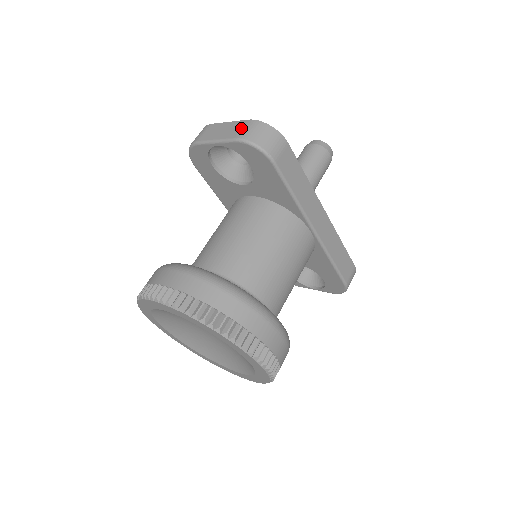
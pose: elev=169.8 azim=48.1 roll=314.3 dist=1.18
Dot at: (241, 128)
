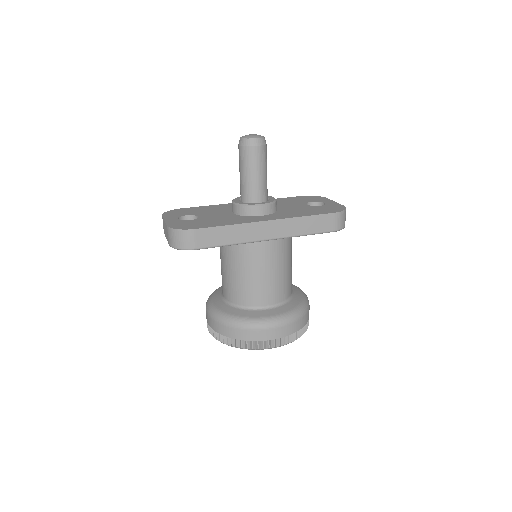
Dot at: (167, 234)
